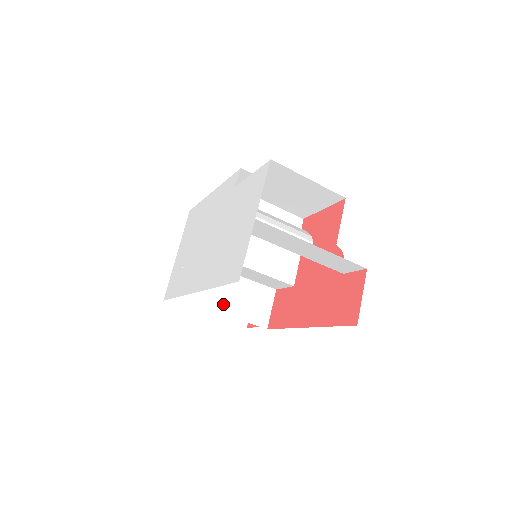
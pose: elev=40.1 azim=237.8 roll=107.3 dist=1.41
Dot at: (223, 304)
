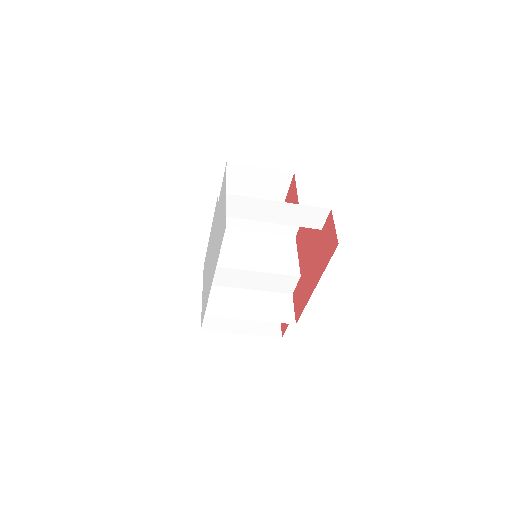
Dot at: (249, 313)
